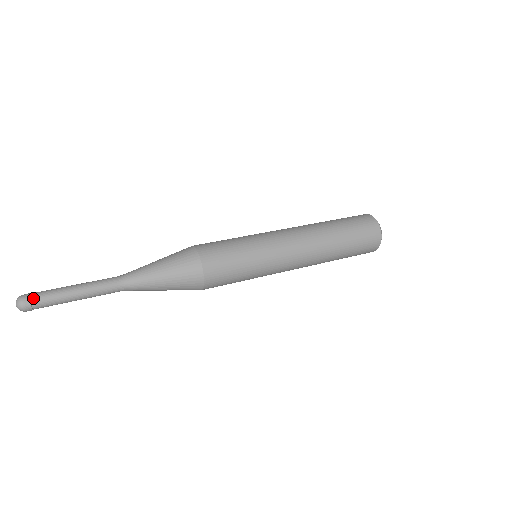
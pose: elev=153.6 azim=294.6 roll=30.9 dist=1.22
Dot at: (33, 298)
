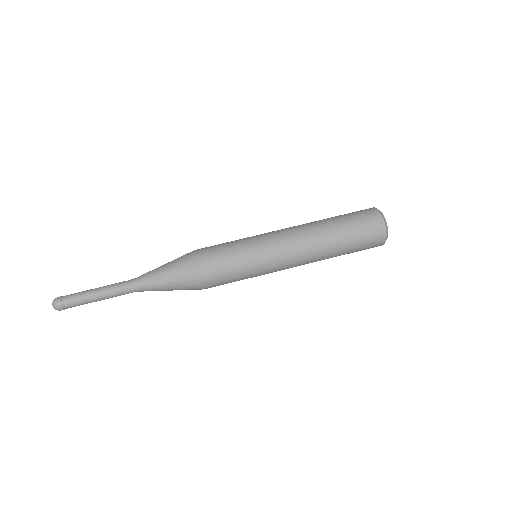
Dot at: (67, 308)
